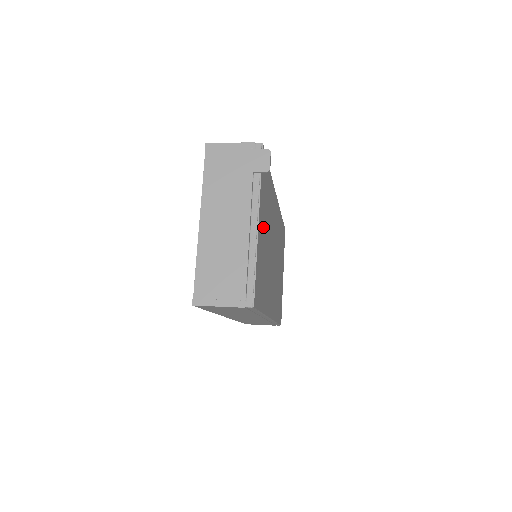
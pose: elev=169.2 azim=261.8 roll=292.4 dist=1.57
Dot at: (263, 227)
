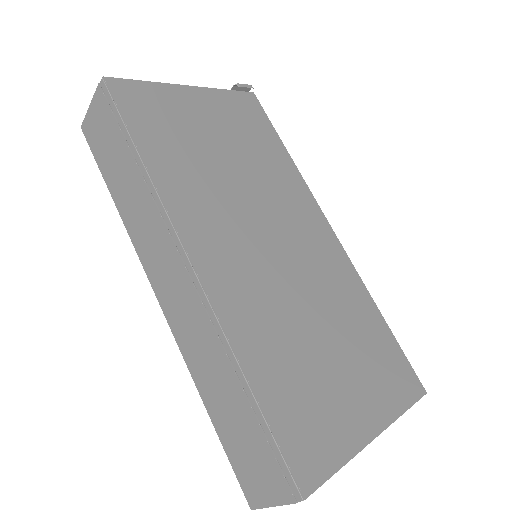
Dot at: (211, 119)
